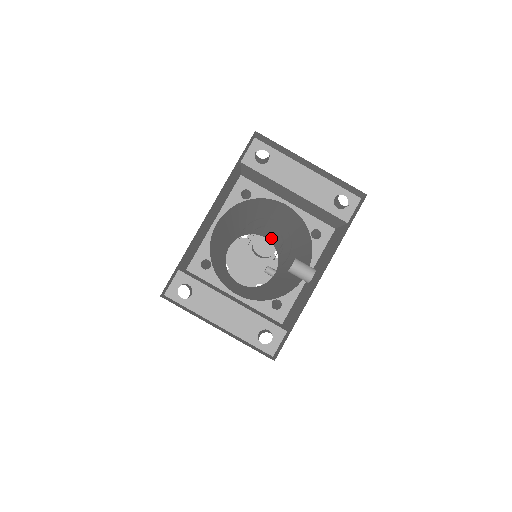
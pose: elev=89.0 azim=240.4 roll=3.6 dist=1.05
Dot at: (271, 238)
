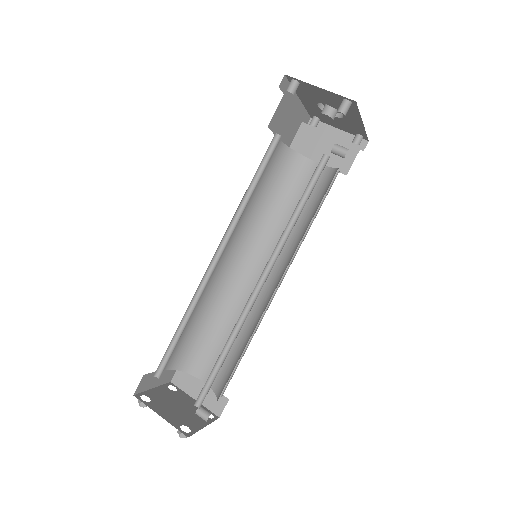
Dot at: occluded
